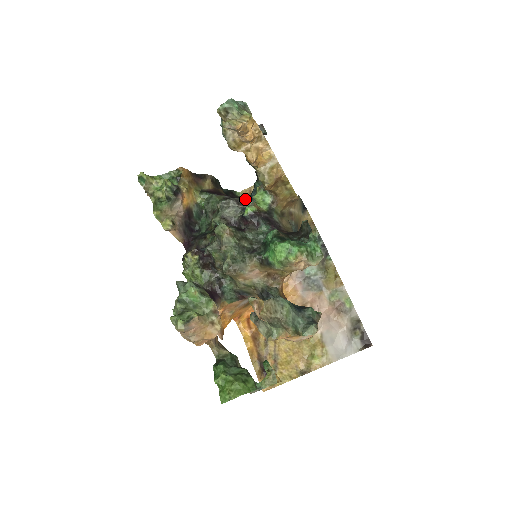
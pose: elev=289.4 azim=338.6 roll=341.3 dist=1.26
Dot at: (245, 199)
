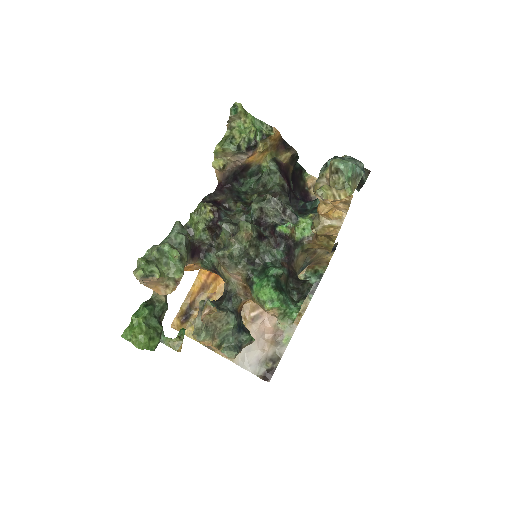
Dot at: (292, 214)
